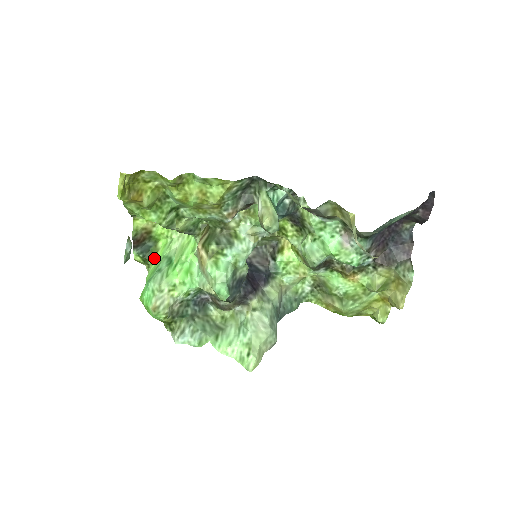
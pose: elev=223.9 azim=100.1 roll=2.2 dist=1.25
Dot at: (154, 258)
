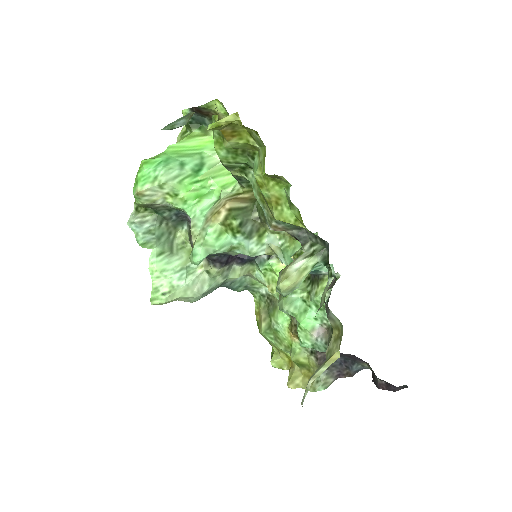
Dot at: (196, 136)
